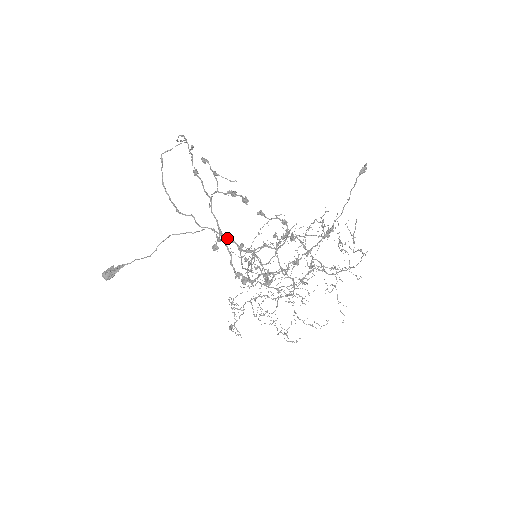
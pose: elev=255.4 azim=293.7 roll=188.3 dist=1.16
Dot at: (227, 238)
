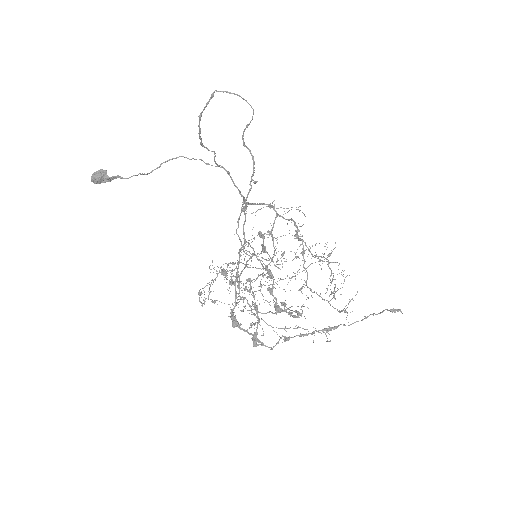
Dot at: (237, 188)
